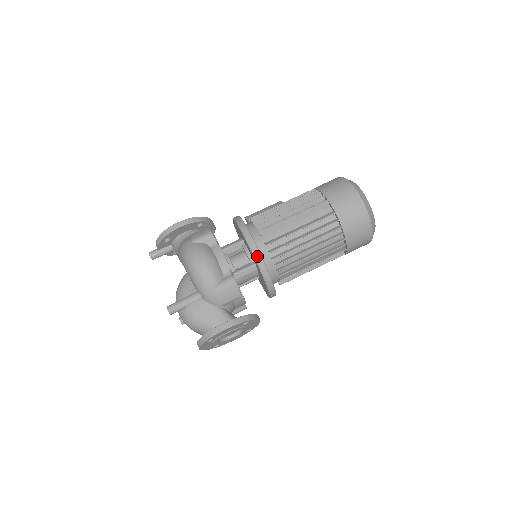
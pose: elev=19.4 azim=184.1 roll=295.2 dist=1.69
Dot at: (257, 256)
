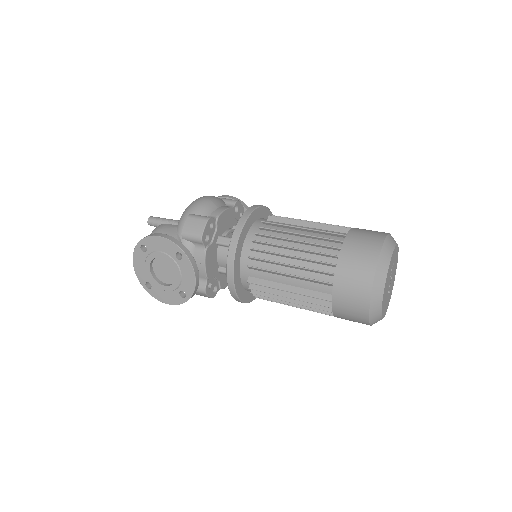
Dot at: (244, 216)
